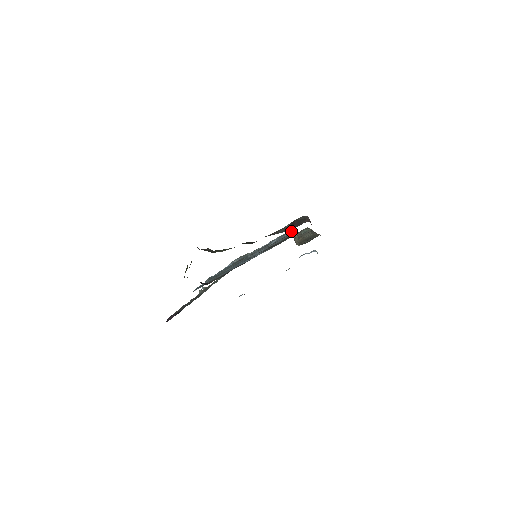
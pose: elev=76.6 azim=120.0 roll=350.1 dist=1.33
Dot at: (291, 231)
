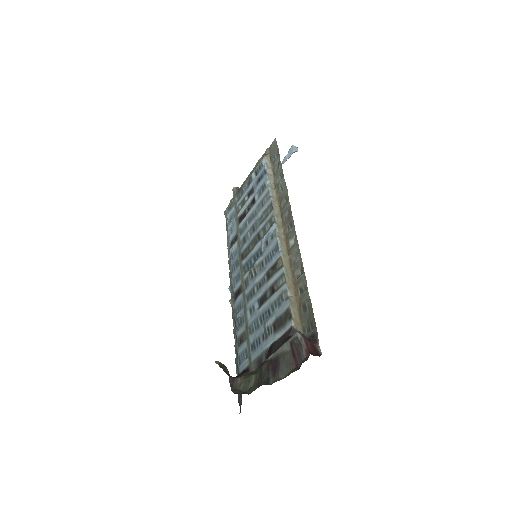
Dot at: (268, 192)
